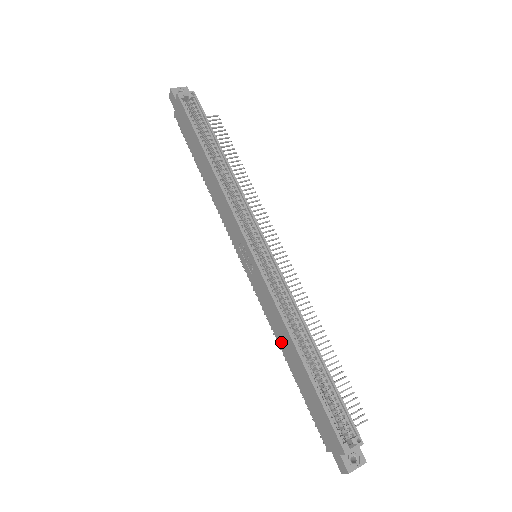
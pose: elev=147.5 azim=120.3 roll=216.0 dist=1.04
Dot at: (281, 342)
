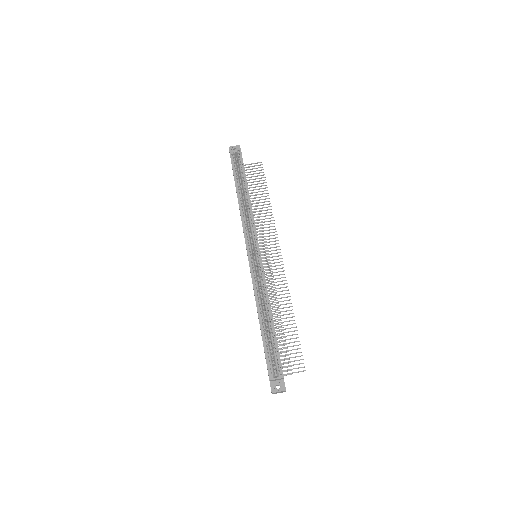
Dot at: occluded
